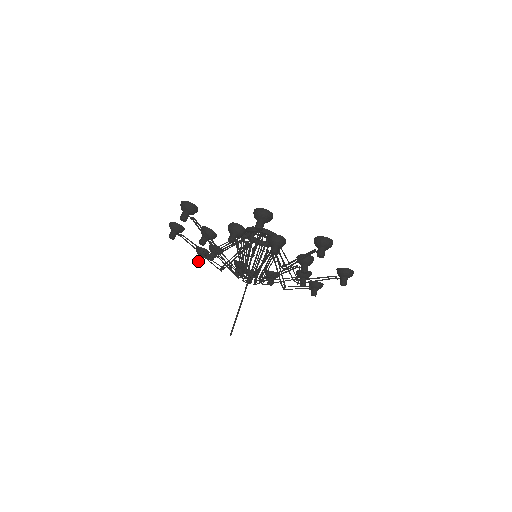
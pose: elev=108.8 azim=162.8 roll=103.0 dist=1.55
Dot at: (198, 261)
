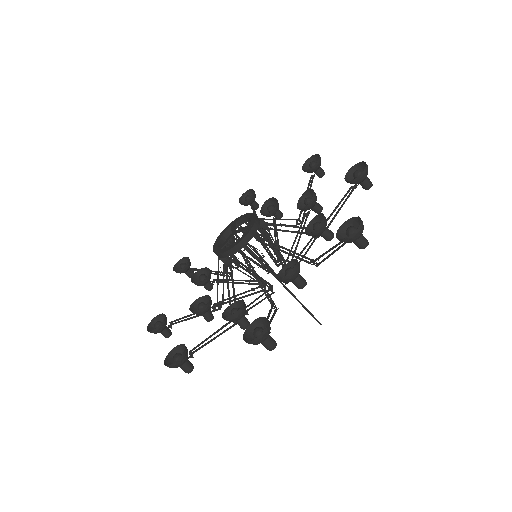
Dot at: (170, 335)
